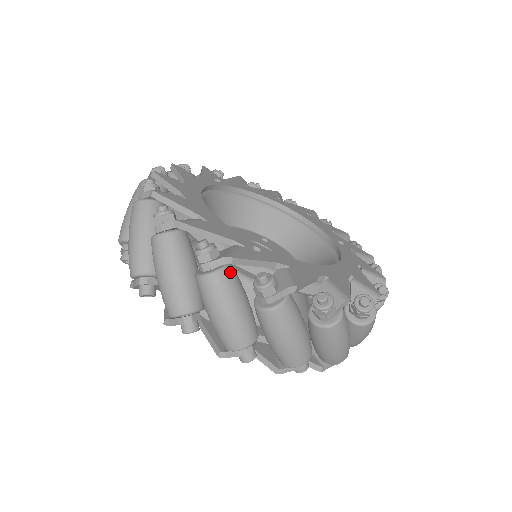
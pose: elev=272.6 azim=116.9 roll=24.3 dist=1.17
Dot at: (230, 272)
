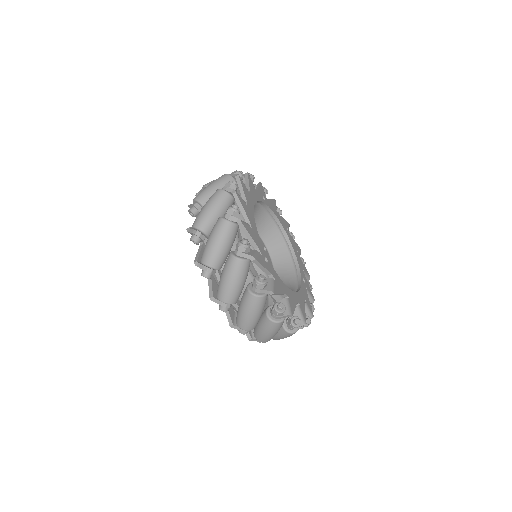
Dot at: (248, 264)
